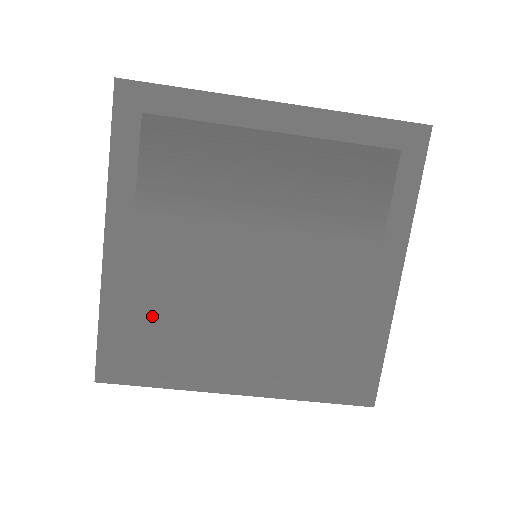
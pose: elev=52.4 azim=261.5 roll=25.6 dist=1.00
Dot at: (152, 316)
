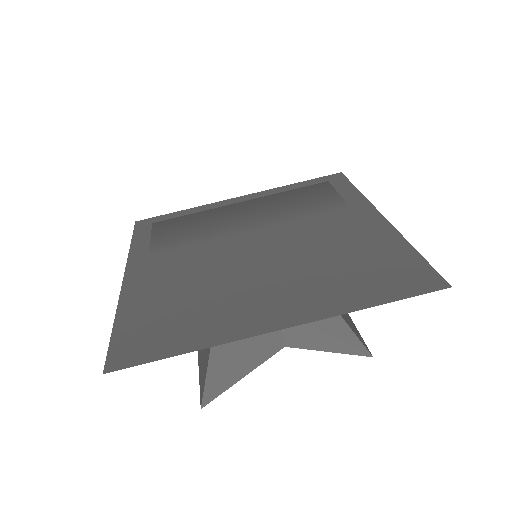
Dot at: (167, 301)
